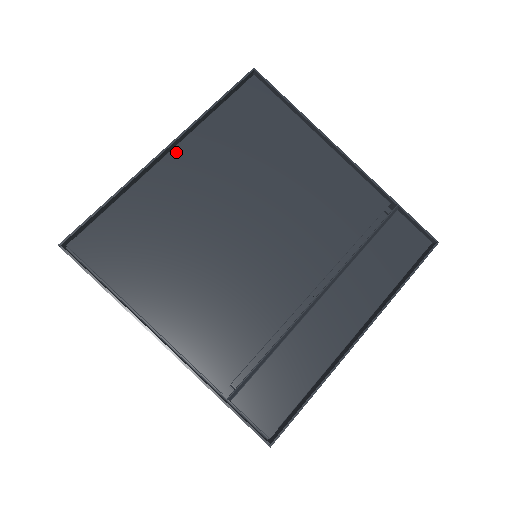
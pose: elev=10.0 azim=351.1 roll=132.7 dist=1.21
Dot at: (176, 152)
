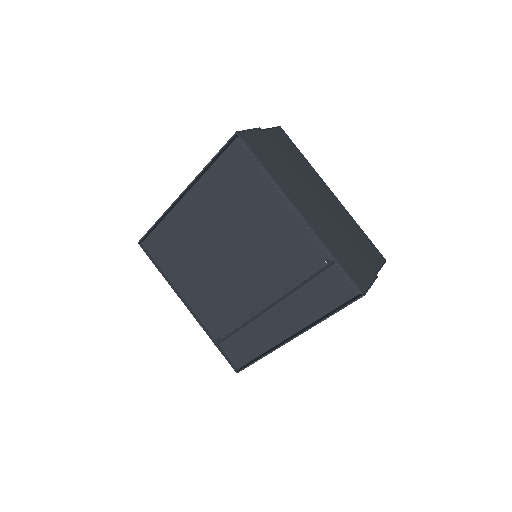
Dot at: (189, 195)
